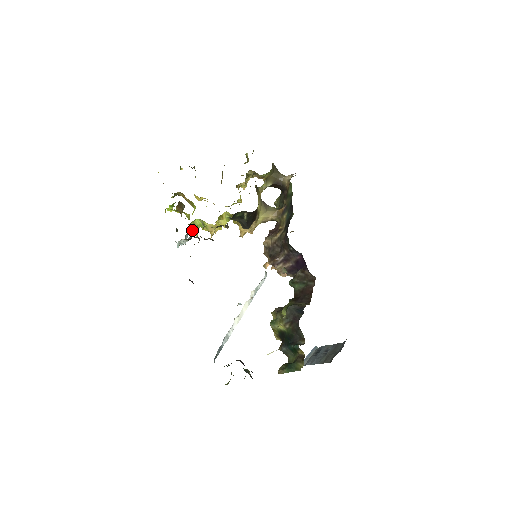
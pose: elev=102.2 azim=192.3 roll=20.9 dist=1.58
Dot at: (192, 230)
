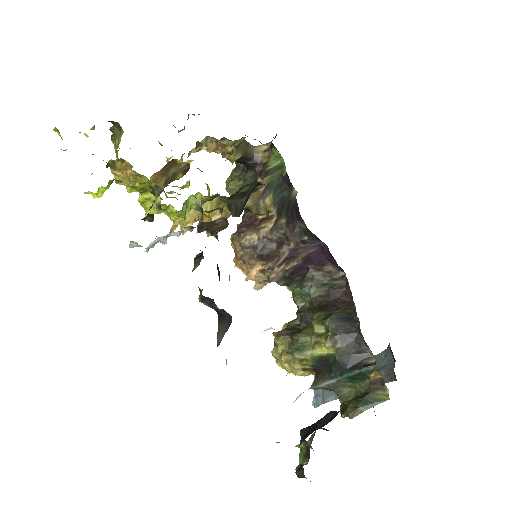
Dot at: occluded
